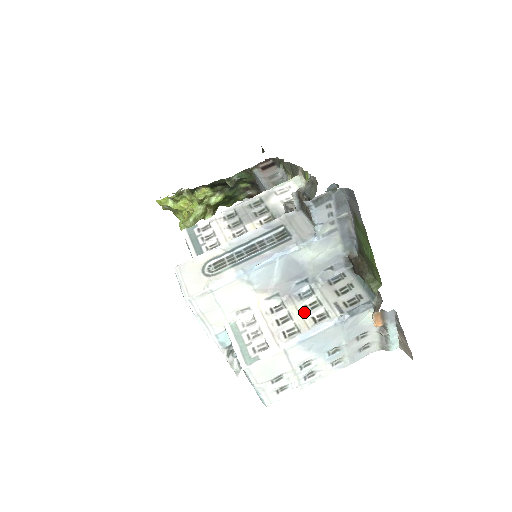
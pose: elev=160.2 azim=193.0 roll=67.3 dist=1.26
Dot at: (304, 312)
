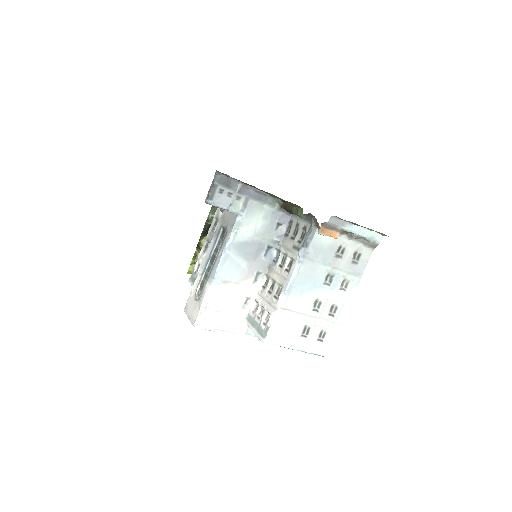
Dot at: (280, 271)
